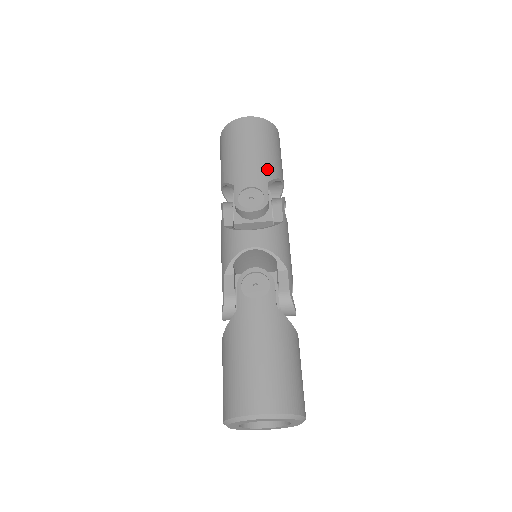
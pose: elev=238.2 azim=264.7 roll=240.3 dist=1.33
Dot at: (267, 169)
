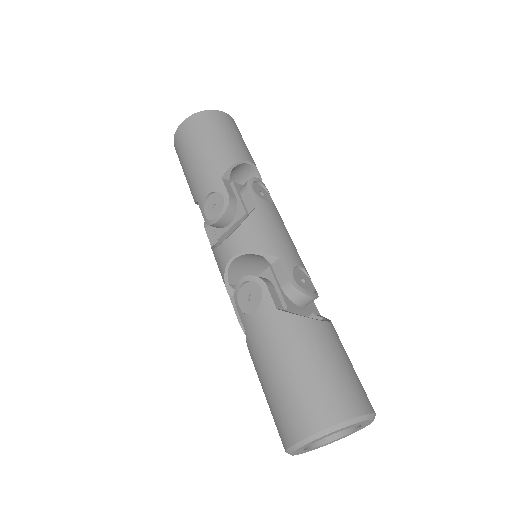
Dot at: (216, 164)
